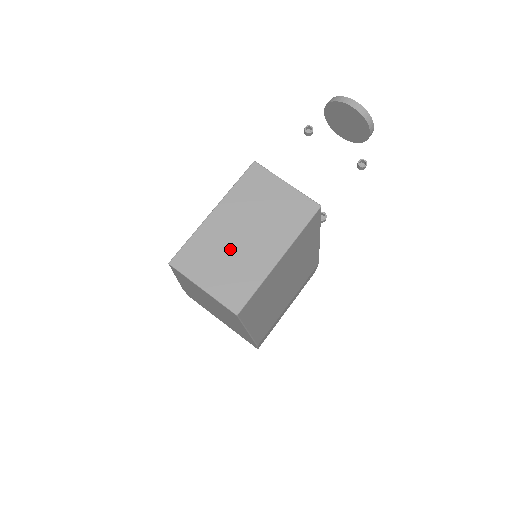
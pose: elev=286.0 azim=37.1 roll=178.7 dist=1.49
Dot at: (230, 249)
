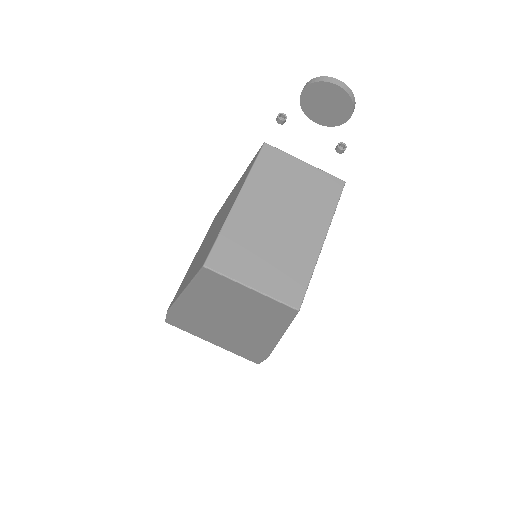
Dot at: (269, 239)
